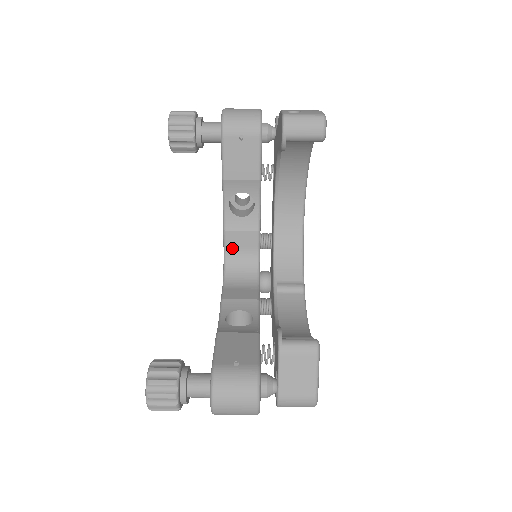
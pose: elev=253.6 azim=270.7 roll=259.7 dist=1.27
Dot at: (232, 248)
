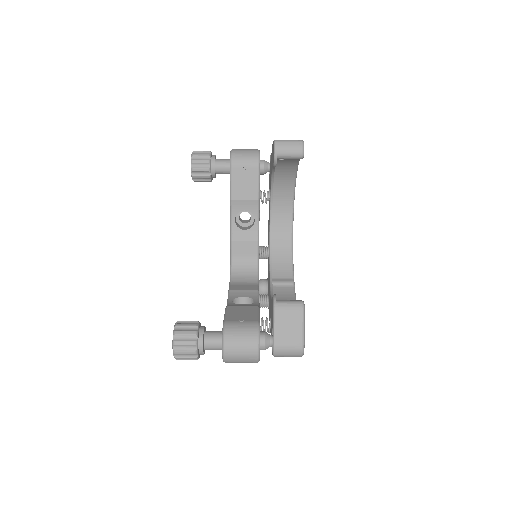
Dot at: (237, 255)
